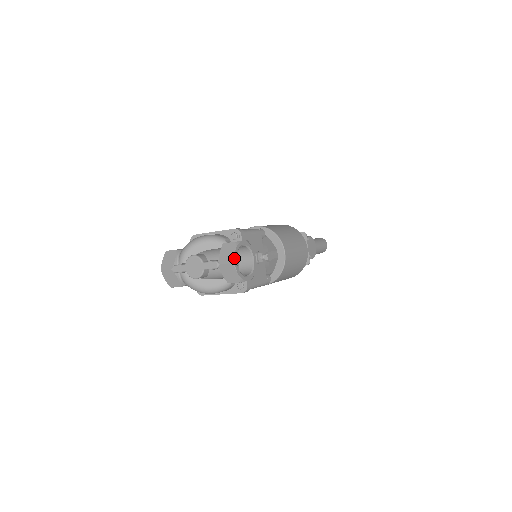
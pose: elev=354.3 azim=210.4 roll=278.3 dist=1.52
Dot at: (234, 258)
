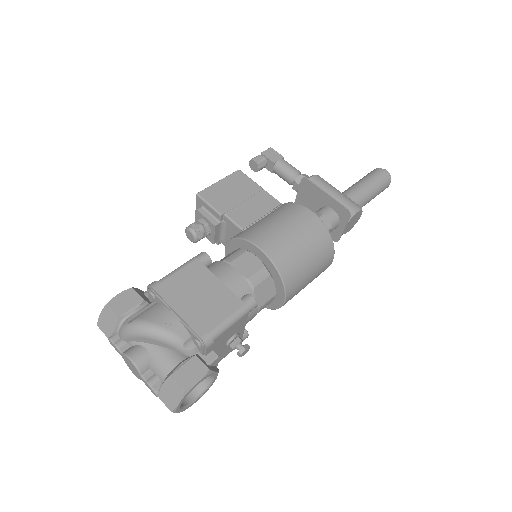
Dot at: (176, 408)
